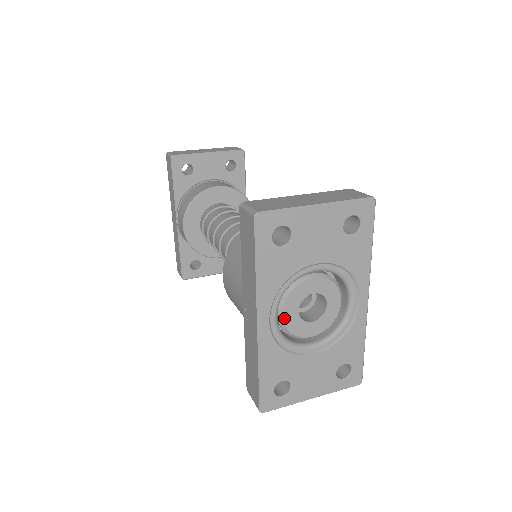
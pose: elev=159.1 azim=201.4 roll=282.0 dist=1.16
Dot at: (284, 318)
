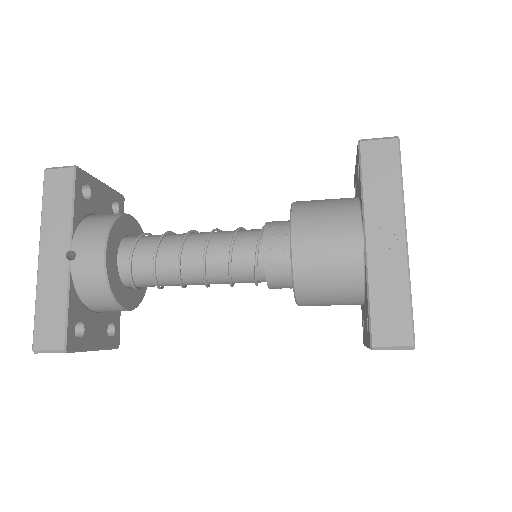
Dot at: occluded
